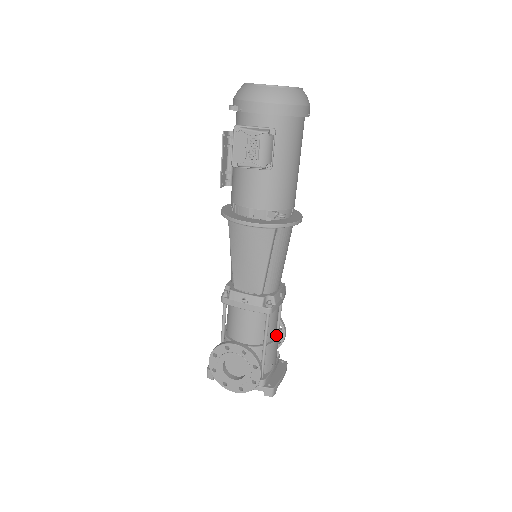
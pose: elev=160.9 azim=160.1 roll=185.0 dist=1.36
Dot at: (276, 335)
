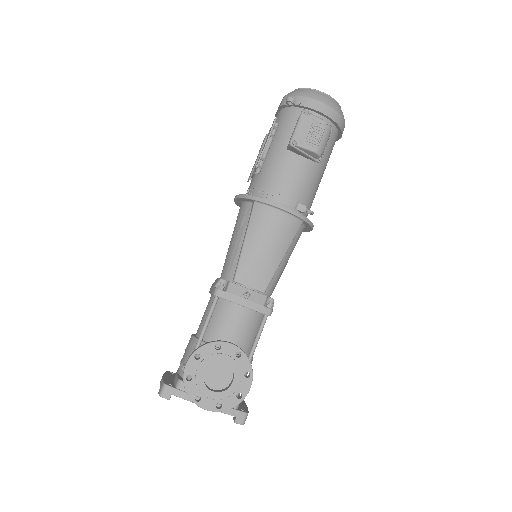
Dot at: occluded
